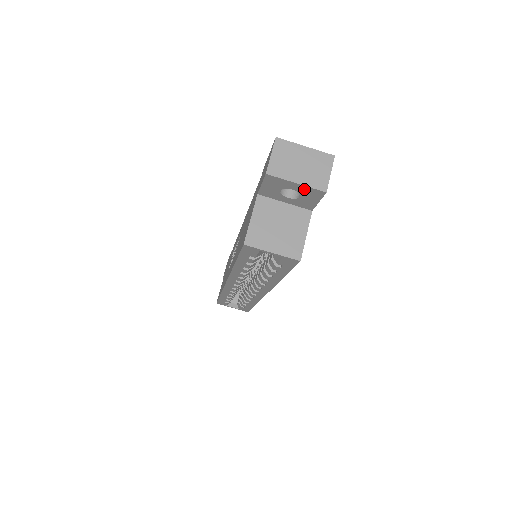
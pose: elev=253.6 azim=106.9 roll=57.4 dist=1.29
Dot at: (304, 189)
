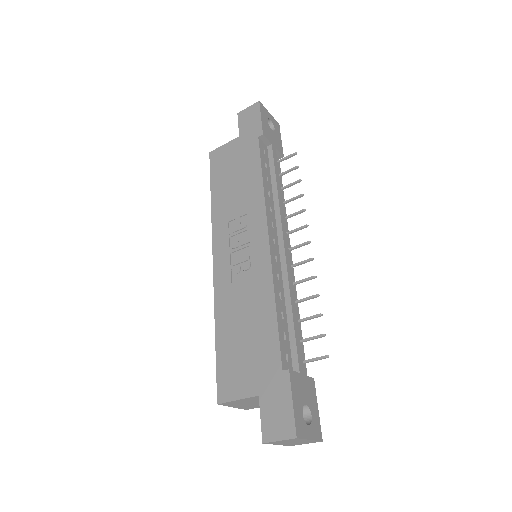
Dot at: occluded
